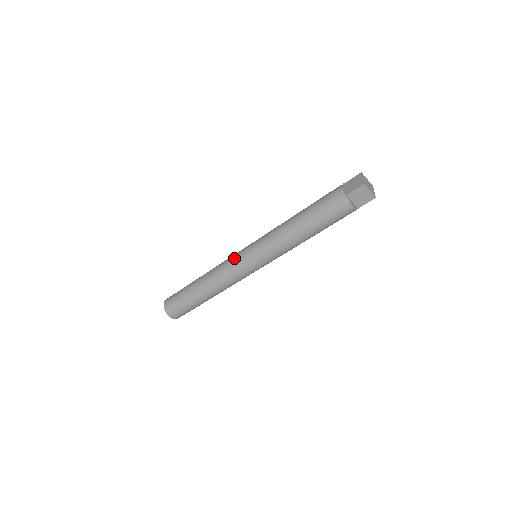
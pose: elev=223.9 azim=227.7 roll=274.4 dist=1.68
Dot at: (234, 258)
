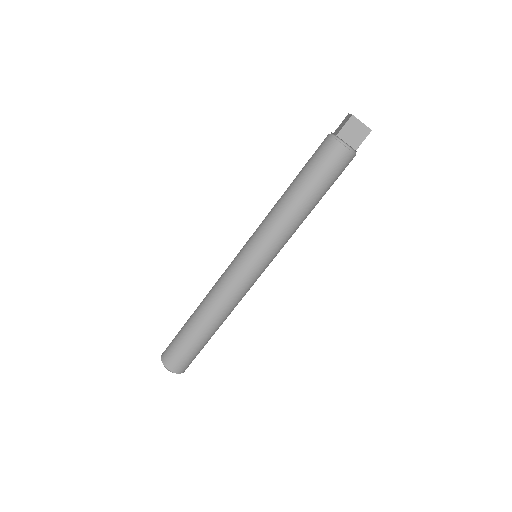
Dot at: (230, 264)
